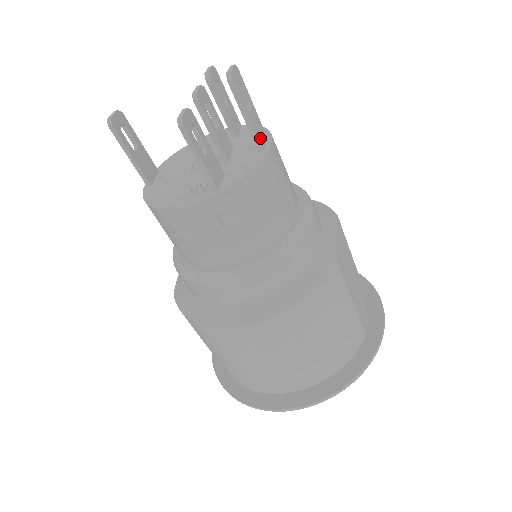
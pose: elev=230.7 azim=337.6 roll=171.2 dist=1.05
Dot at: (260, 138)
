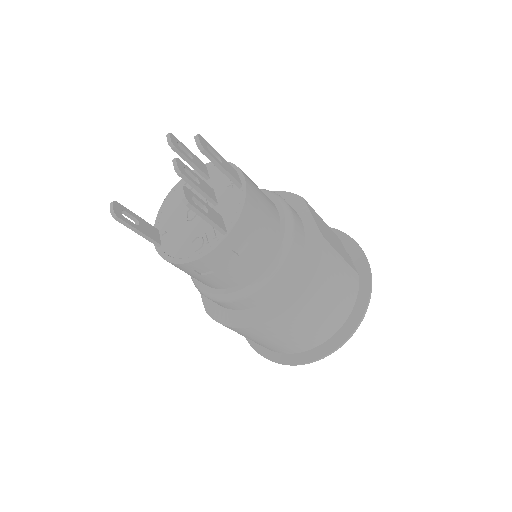
Dot at: (236, 177)
